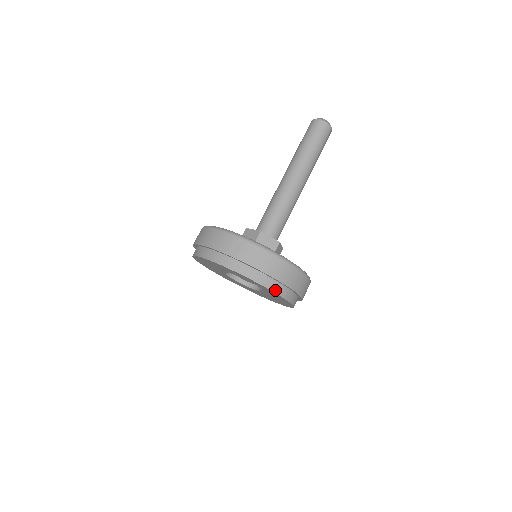
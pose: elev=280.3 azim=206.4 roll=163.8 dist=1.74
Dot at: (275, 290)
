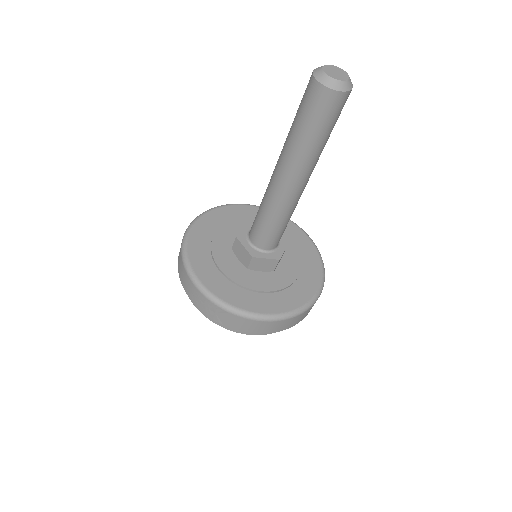
Dot at: occluded
